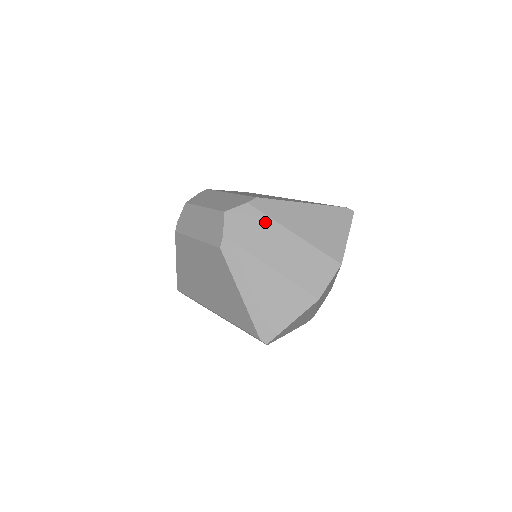
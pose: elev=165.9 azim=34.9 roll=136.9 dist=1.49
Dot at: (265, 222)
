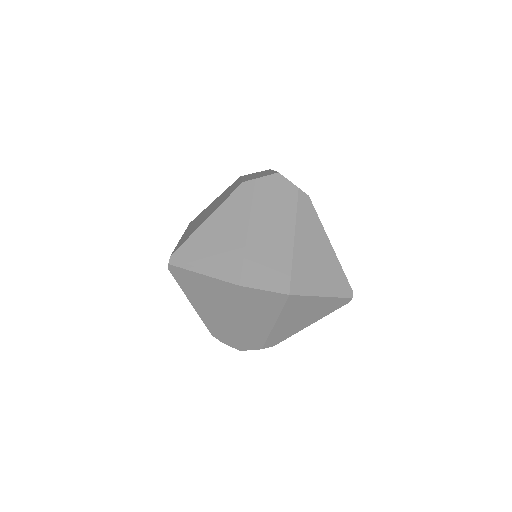
Dot at: (290, 209)
